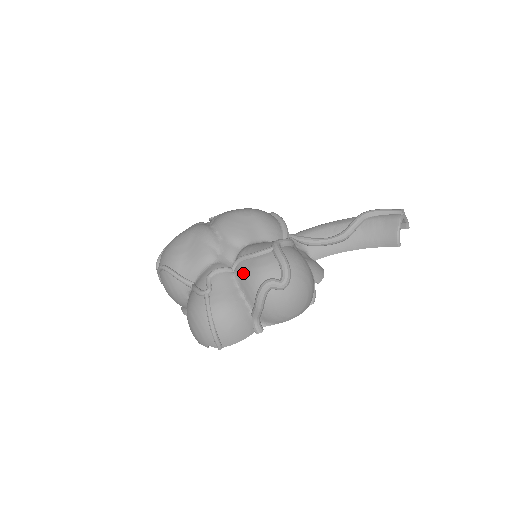
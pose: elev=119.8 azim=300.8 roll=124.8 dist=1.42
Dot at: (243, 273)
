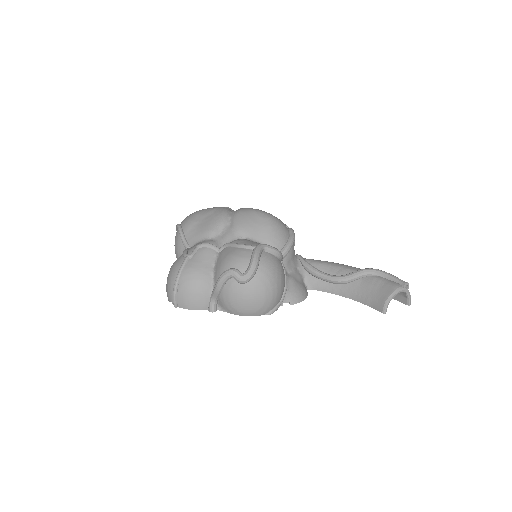
Dot at: (222, 256)
